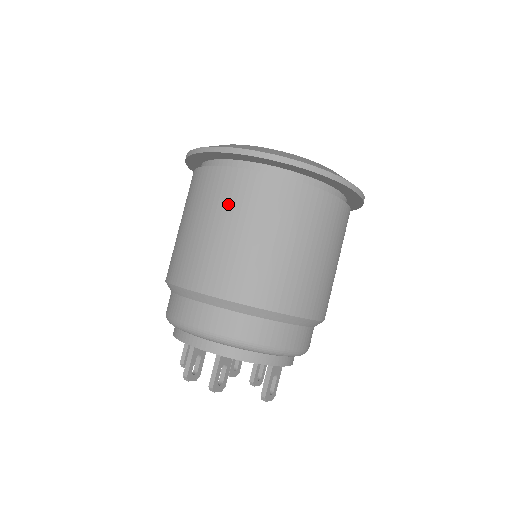
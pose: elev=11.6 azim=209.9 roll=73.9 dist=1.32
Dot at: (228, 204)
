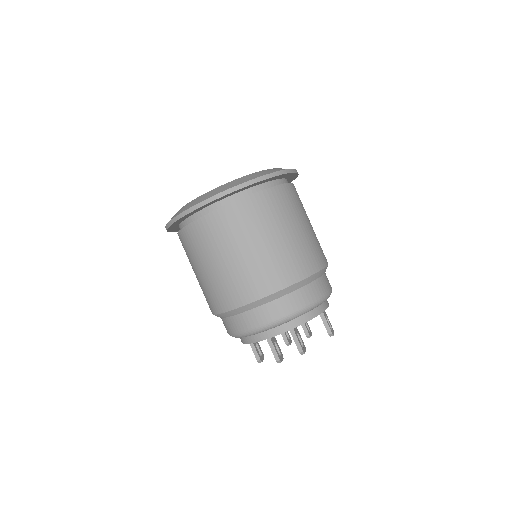
Dot at: (236, 232)
